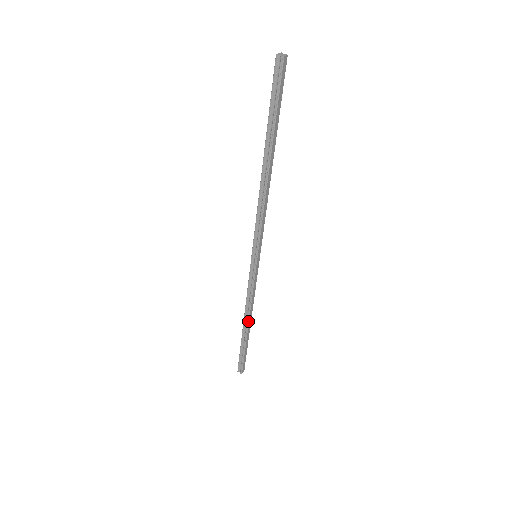
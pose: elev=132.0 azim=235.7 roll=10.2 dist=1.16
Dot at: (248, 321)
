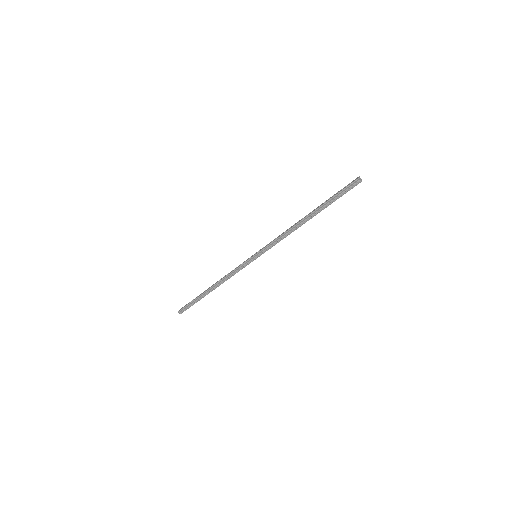
Dot at: occluded
